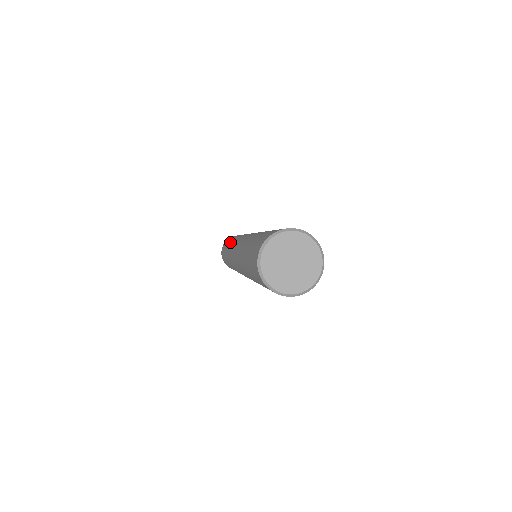
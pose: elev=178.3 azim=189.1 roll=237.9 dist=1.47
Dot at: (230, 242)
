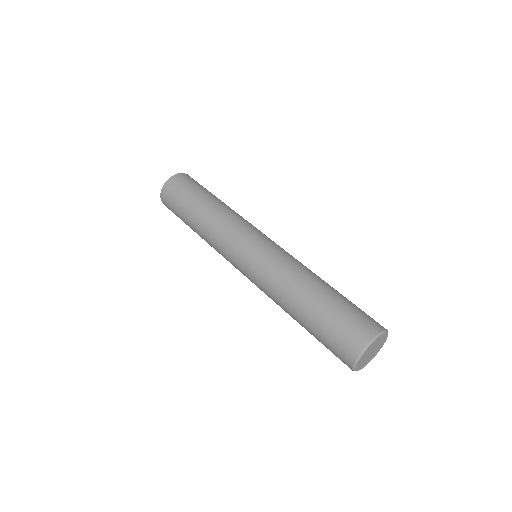
Dot at: (209, 209)
